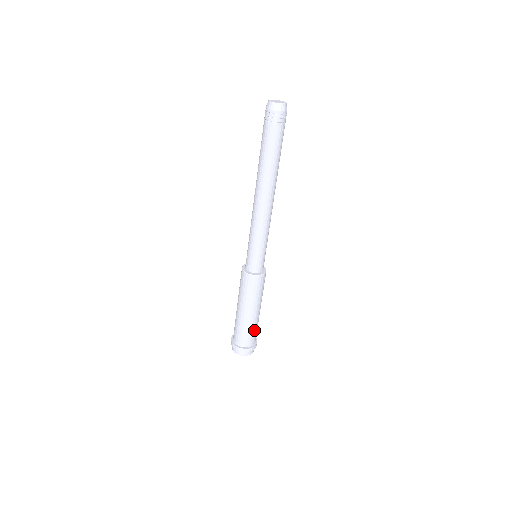
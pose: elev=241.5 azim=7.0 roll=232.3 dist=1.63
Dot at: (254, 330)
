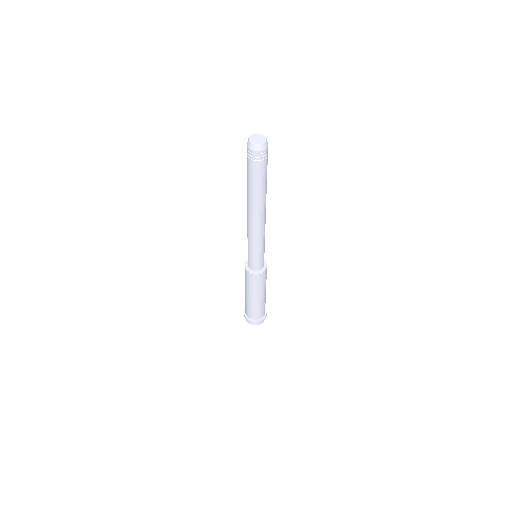
Dot at: (253, 310)
